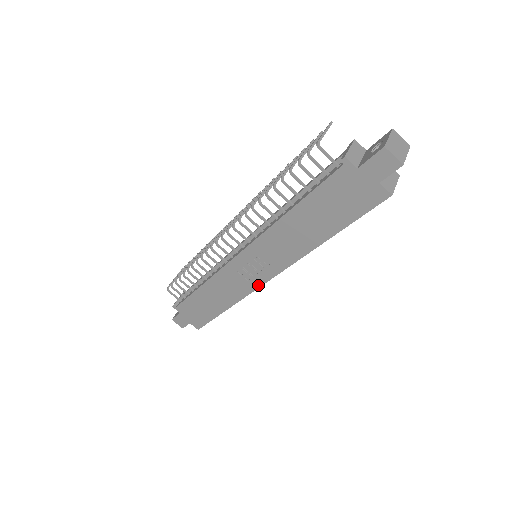
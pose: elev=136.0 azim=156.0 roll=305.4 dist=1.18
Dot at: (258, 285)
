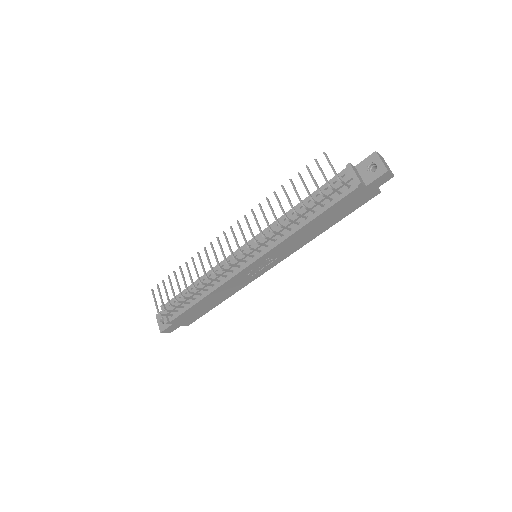
Dot at: (261, 274)
